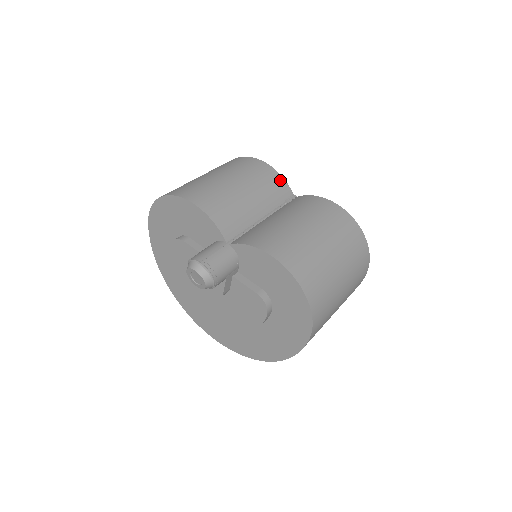
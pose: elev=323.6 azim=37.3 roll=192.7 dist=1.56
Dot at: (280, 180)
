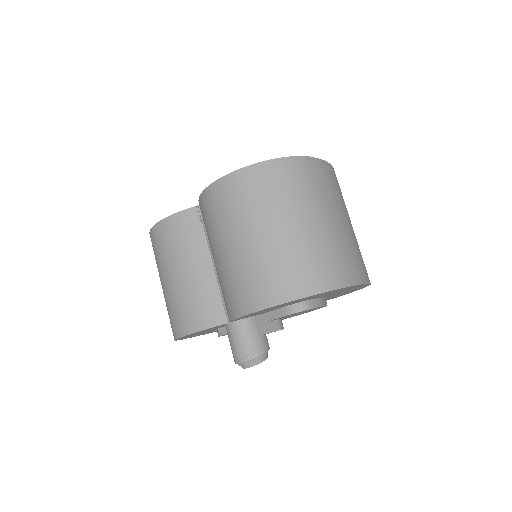
Dot at: (177, 219)
